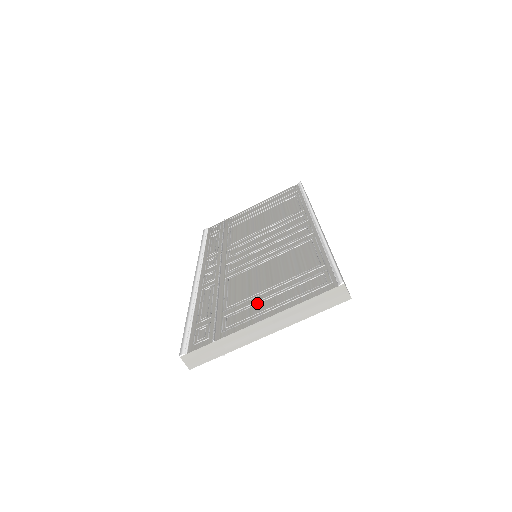
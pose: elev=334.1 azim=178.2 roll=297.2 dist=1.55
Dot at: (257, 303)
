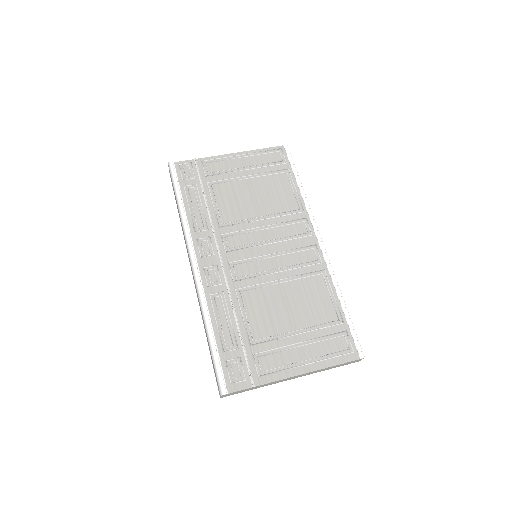
Dot at: (287, 349)
